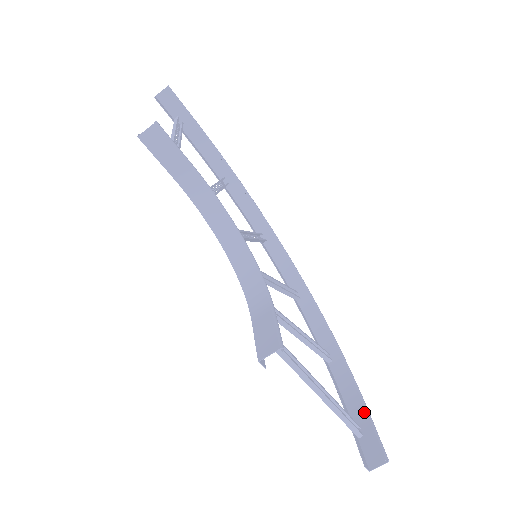
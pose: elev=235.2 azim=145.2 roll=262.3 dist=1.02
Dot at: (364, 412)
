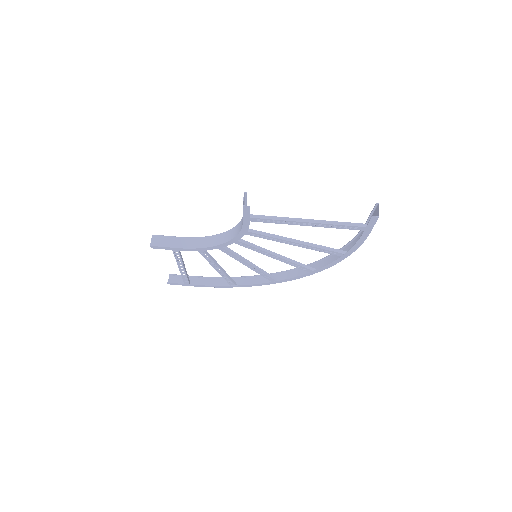
Dot at: occluded
